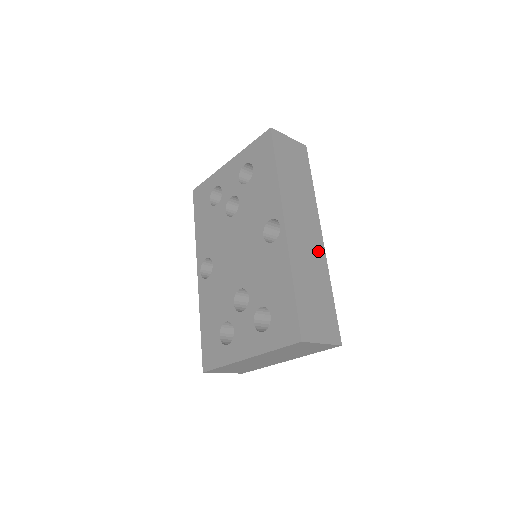
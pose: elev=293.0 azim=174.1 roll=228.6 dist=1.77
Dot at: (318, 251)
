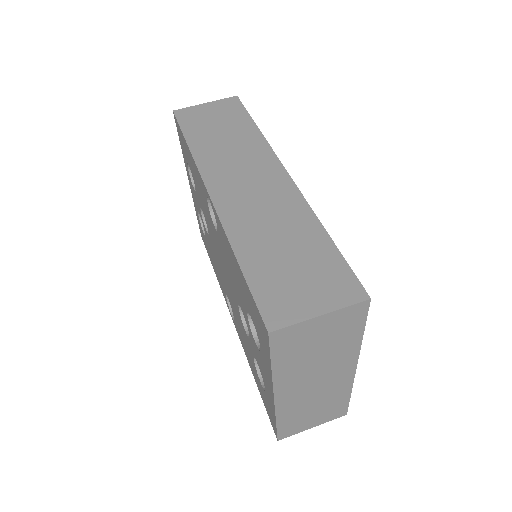
Dot at: (282, 194)
